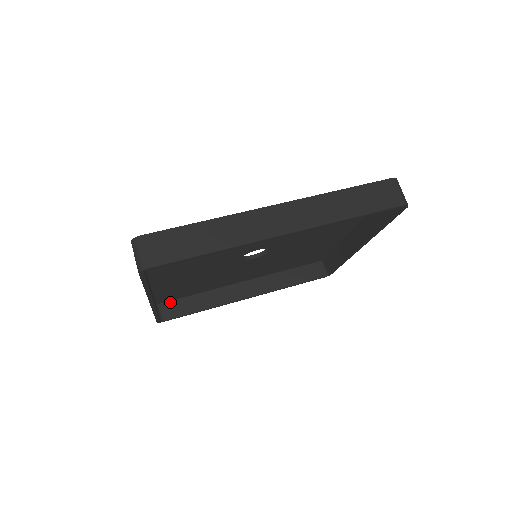
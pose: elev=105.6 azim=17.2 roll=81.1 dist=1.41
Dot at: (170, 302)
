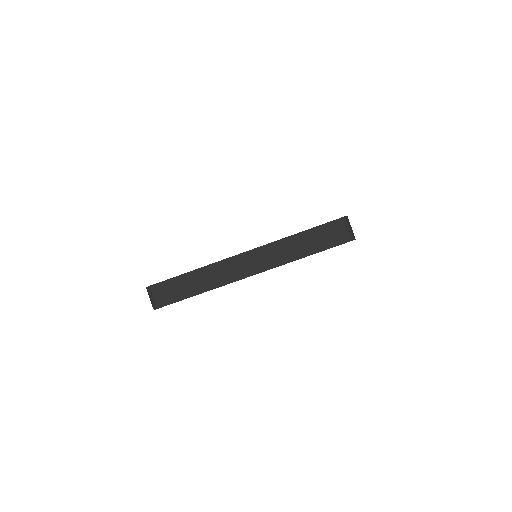
Dot at: occluded
